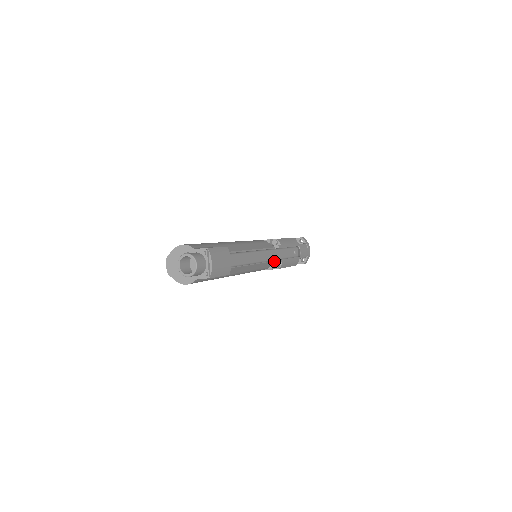
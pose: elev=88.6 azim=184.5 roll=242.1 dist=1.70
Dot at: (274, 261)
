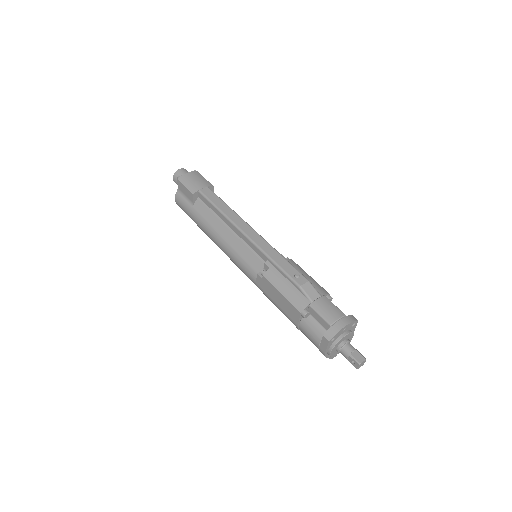
Dot at: (264, 264)
